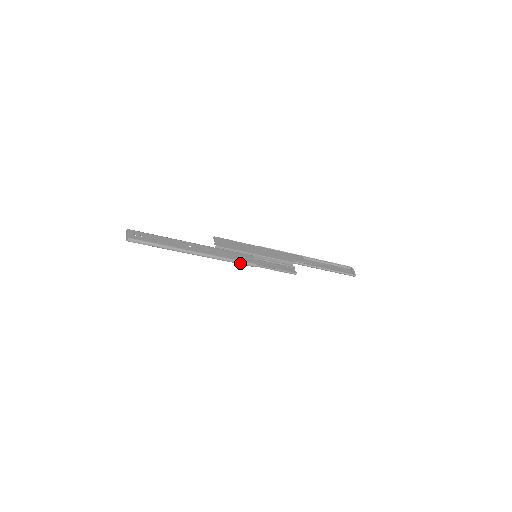
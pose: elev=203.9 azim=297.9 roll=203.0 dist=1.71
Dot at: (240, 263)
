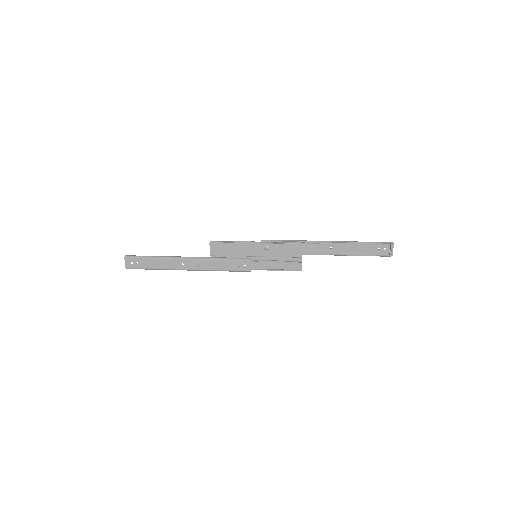
Dot at: (234, 271)
